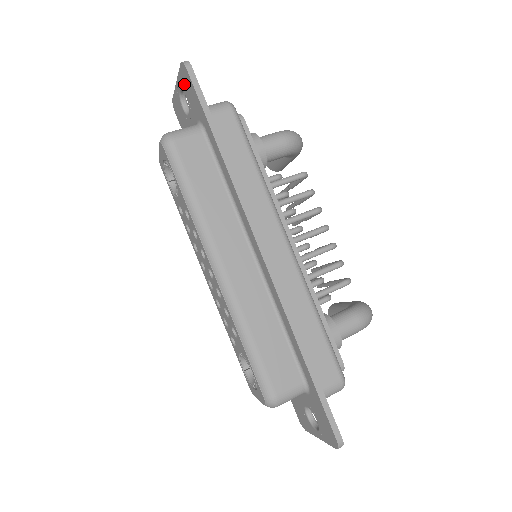
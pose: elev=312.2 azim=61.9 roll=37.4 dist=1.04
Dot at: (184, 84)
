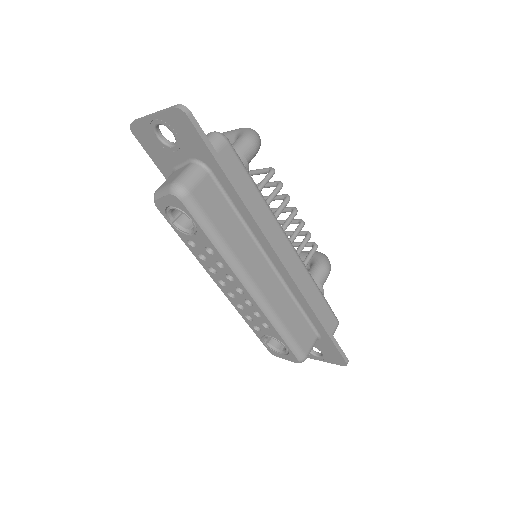
Dot at: (174, 125)
